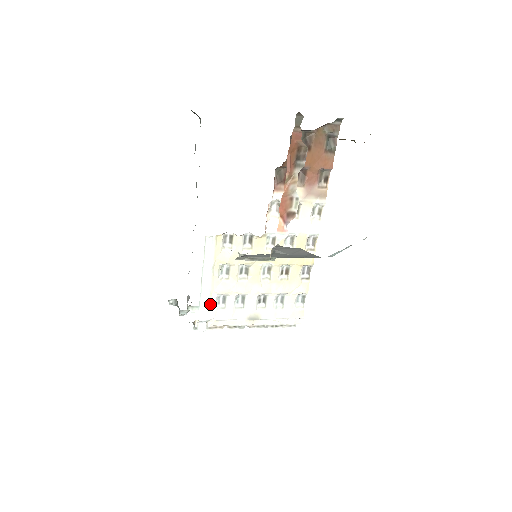
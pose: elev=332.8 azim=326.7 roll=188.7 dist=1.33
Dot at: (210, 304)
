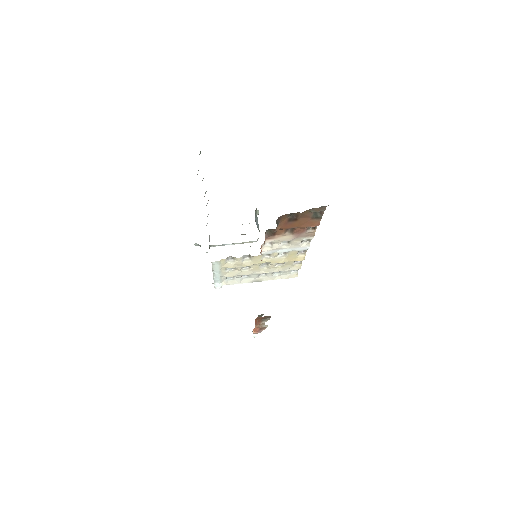
Dot at: (222, 280)
